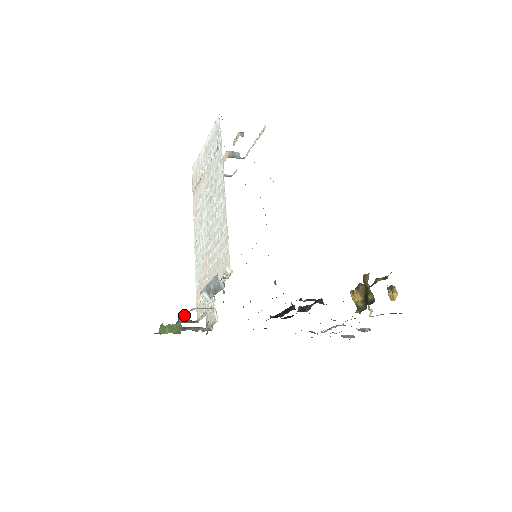
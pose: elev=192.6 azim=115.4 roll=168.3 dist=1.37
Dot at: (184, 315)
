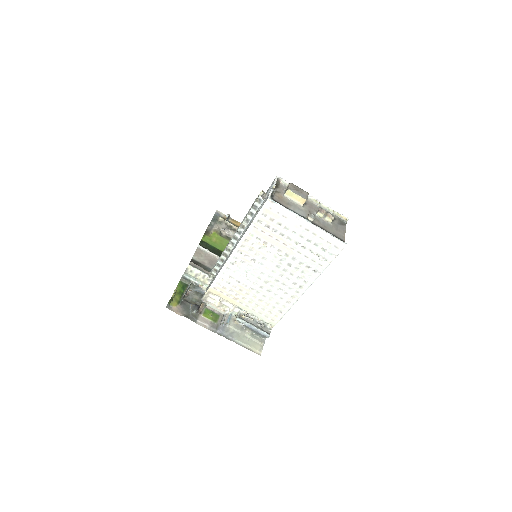
Dot at: occluded
